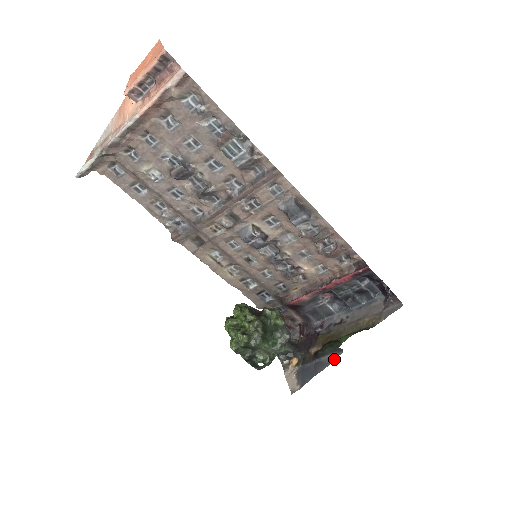
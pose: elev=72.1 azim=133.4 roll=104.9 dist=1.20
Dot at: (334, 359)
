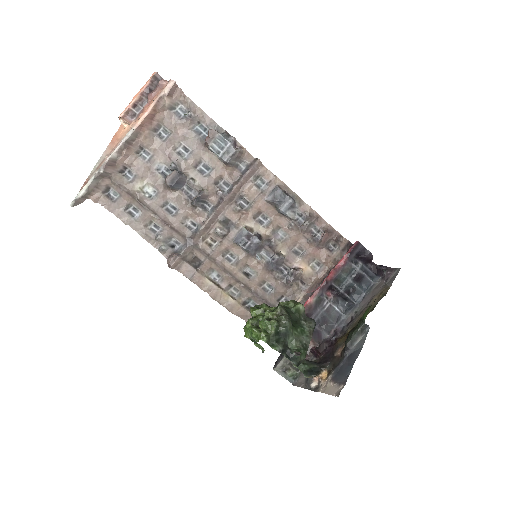
Dot at: (364, 339)
